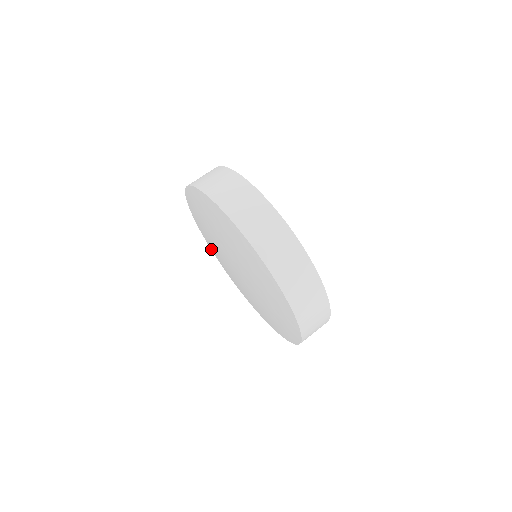
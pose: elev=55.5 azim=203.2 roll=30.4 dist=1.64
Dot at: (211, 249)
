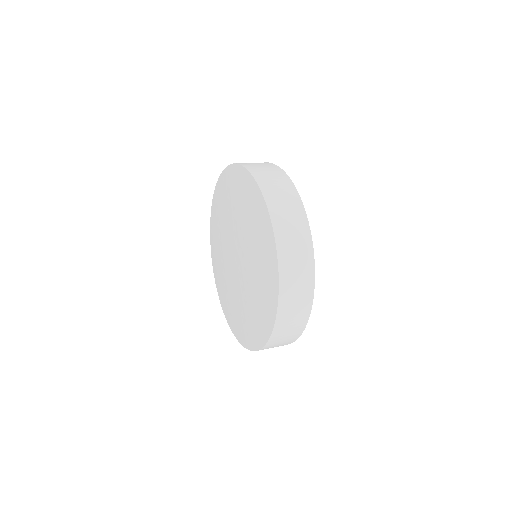
Dot at: (214, 196)
